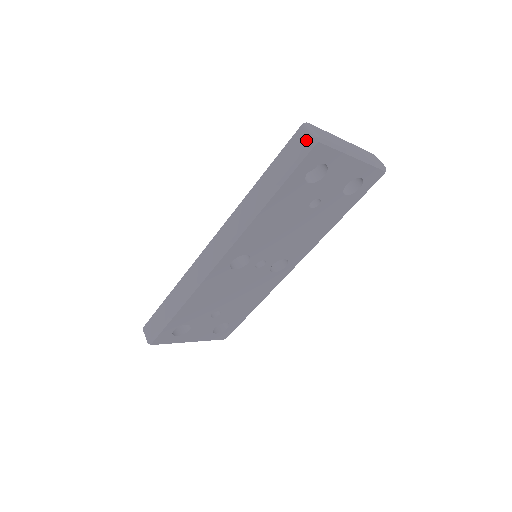
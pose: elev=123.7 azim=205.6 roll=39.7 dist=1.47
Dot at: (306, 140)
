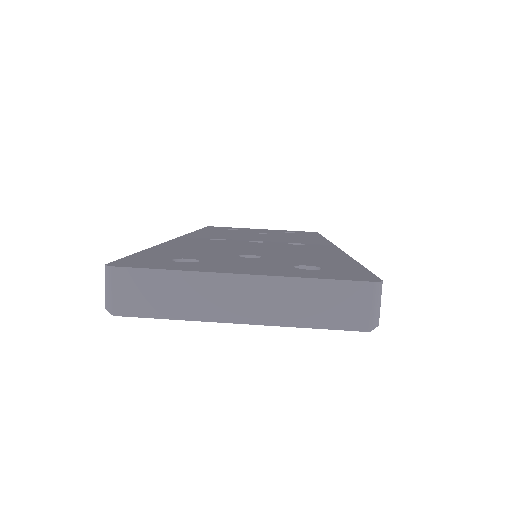
Dot at: occluded
